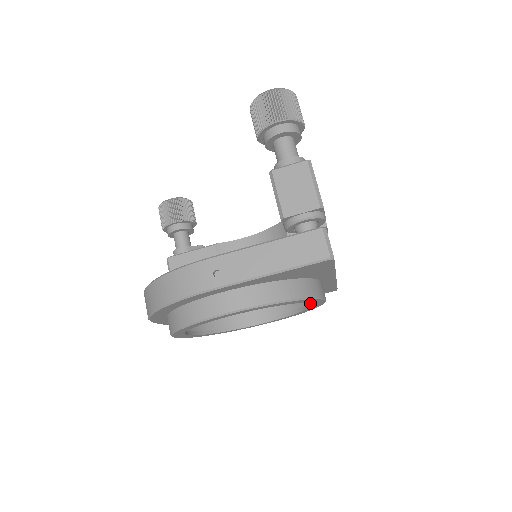
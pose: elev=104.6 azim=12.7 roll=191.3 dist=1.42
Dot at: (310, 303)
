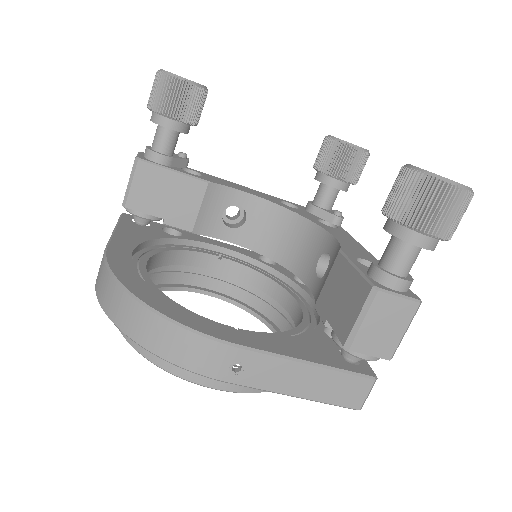
Dot at: (276, 331)
